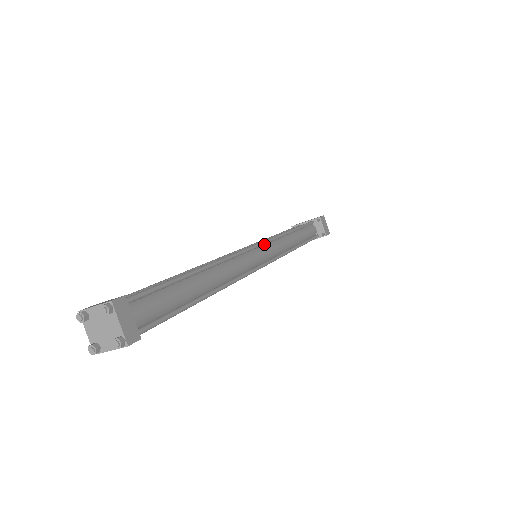
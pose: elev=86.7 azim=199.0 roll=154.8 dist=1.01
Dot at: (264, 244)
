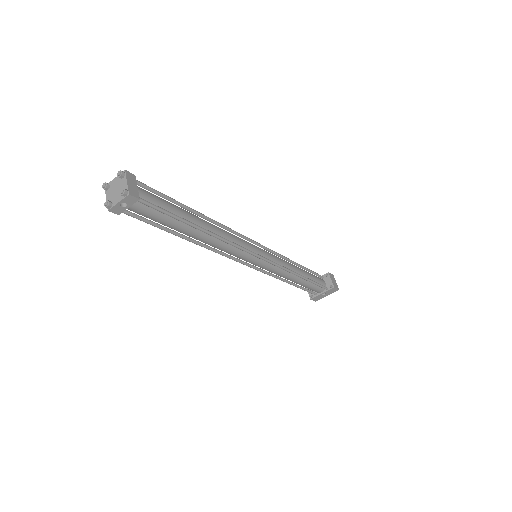
Dot at: (263, 247)
